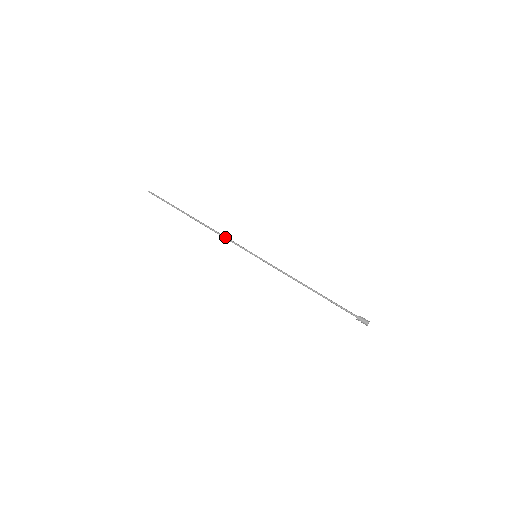
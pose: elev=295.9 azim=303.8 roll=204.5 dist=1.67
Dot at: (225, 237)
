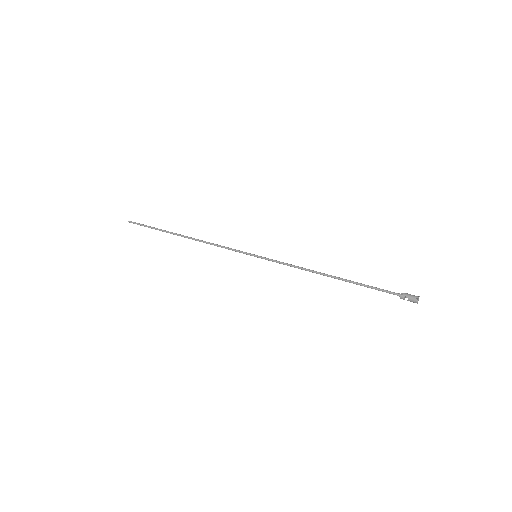
Dot at: (217, 244)
